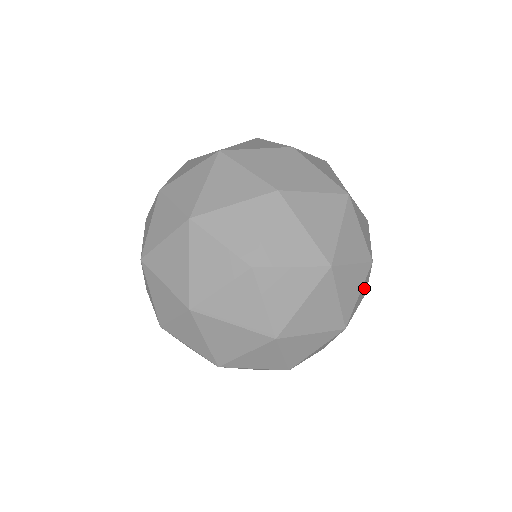
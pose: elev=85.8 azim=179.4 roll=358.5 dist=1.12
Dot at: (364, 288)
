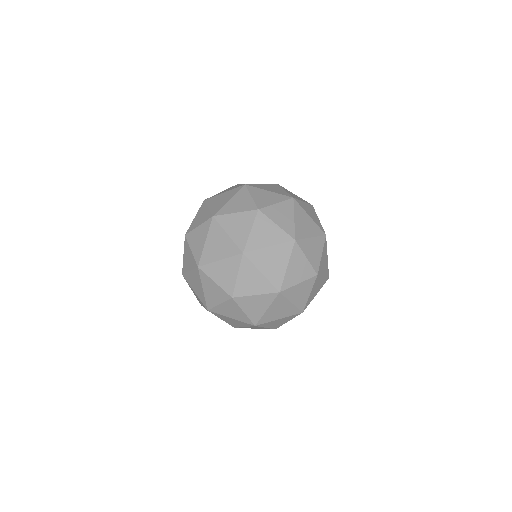
Dot at: occluded
